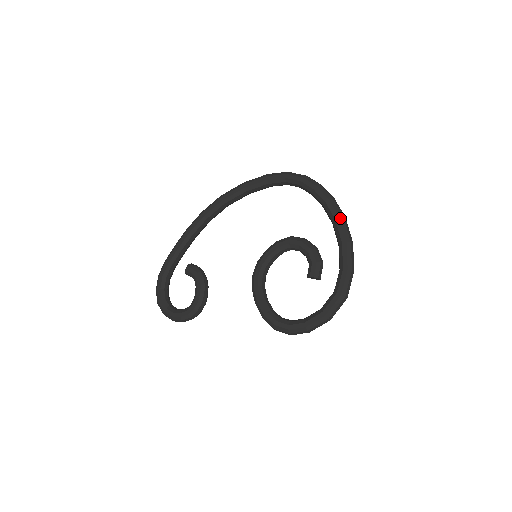
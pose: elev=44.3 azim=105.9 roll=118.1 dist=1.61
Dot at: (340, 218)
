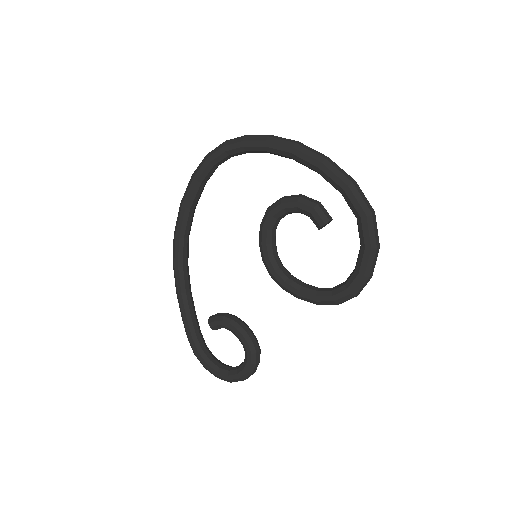
Dot at: (293, 147)
